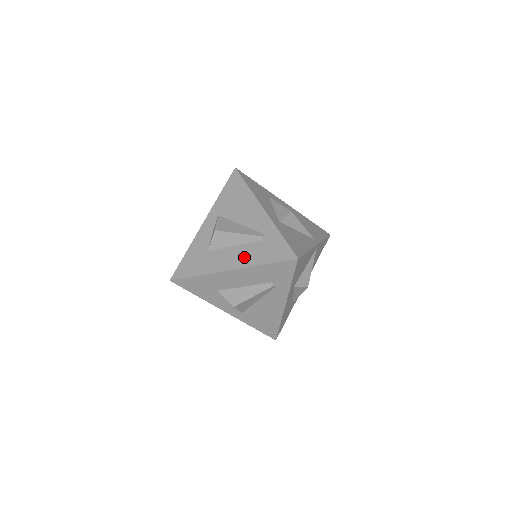
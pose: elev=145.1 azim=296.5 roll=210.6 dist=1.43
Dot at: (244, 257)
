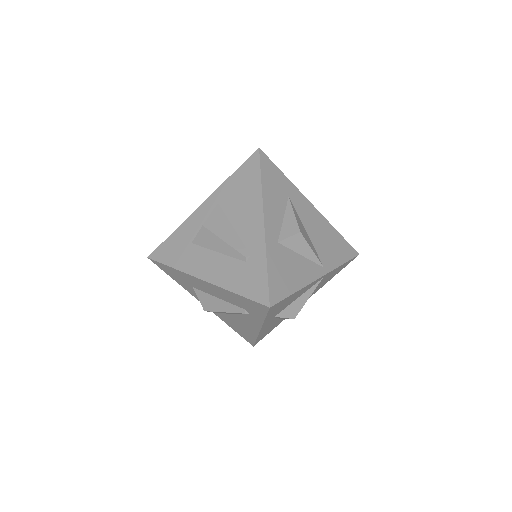
Dot at: (220, 272)
